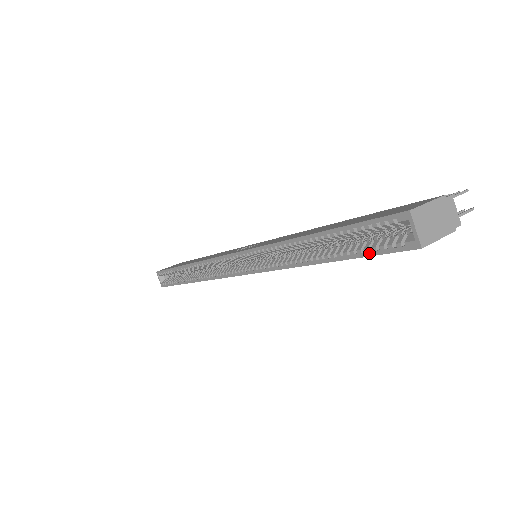
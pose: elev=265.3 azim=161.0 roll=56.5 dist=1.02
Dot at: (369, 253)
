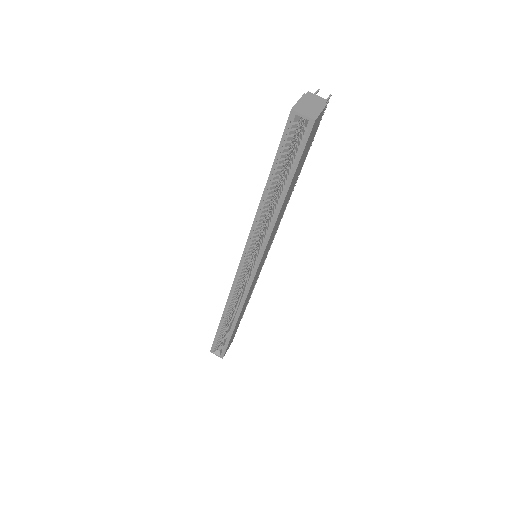
Dot at: (299, 157)
